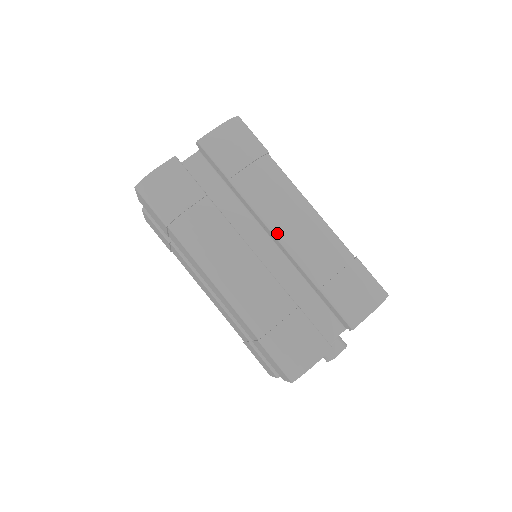
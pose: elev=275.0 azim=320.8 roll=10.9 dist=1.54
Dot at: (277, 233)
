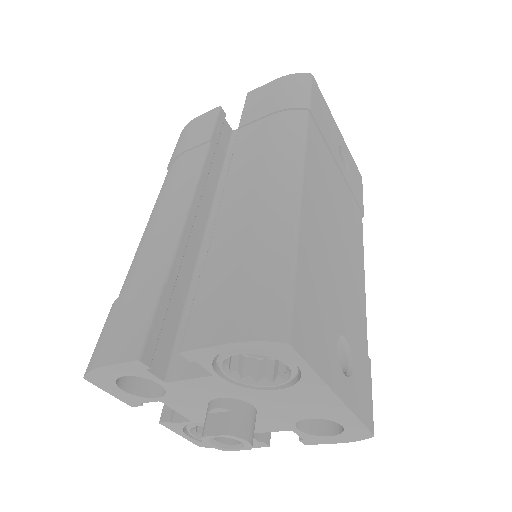
Dot at: (227, 190)
